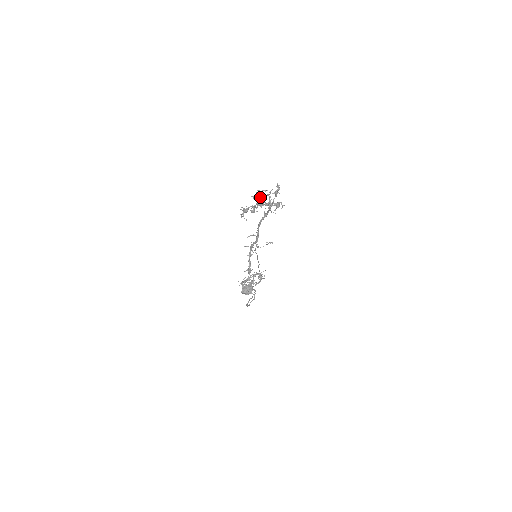
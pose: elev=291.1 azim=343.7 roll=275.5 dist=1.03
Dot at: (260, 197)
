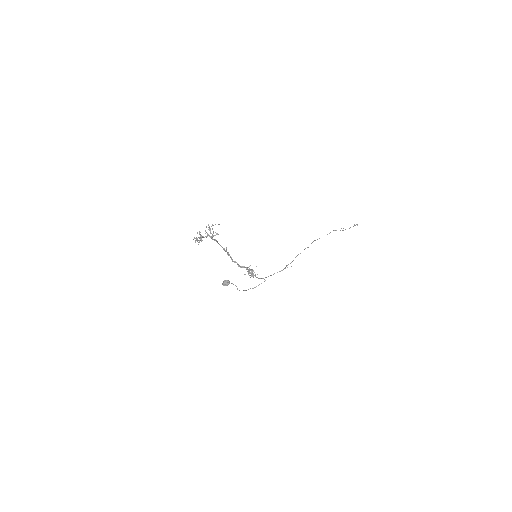
Dot at: (199, 233)
